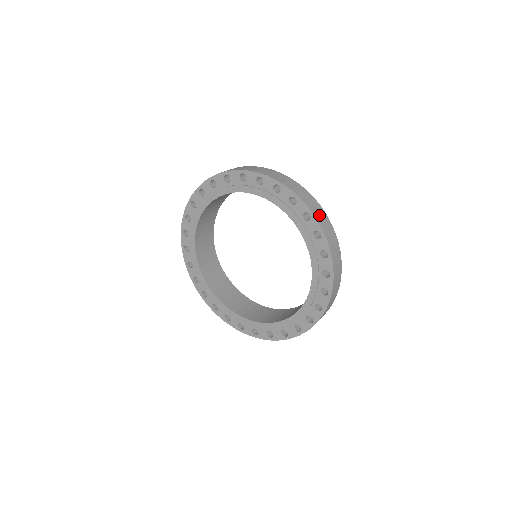
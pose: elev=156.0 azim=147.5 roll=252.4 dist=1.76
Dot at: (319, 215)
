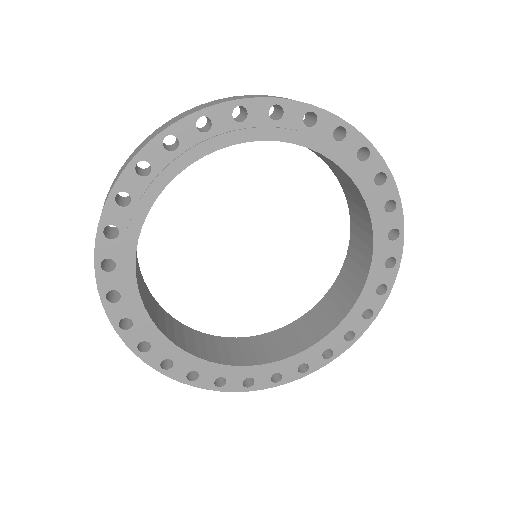
Dot at: occluded
